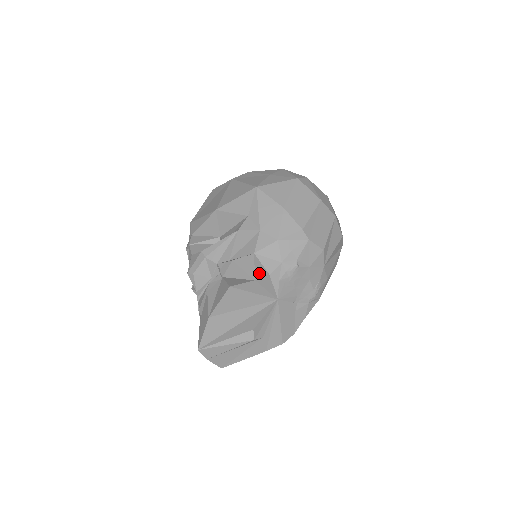
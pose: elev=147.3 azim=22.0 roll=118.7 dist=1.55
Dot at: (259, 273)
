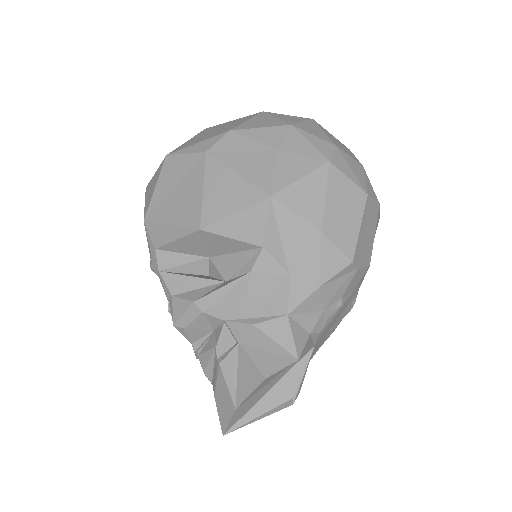
Dot at: (300, 343)
